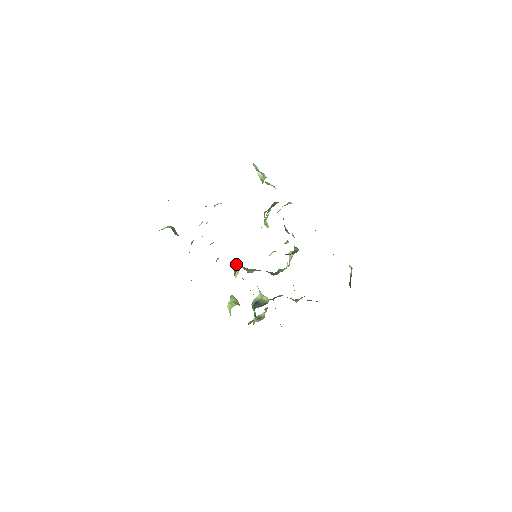
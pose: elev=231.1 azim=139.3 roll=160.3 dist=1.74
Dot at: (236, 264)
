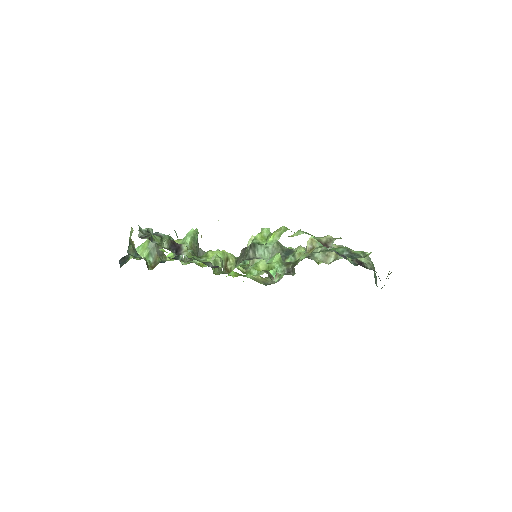
Dot at: occluded
